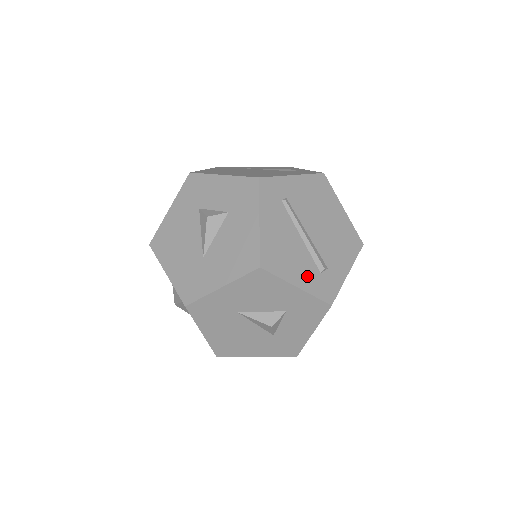
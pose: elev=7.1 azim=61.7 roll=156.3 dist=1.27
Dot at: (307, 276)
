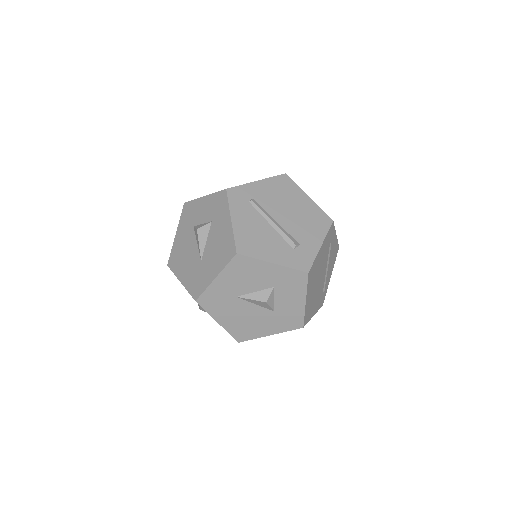
Dot at: (281, 254)
